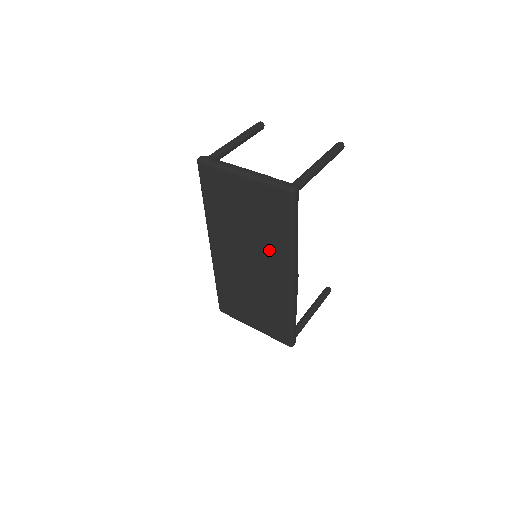
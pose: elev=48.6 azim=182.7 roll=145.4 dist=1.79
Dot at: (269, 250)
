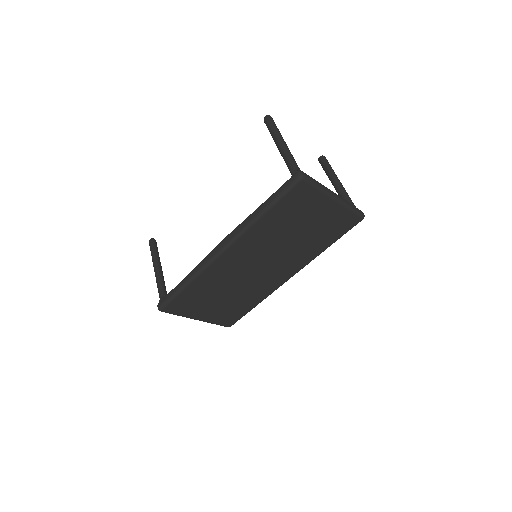
Dot at: (297, 256)
